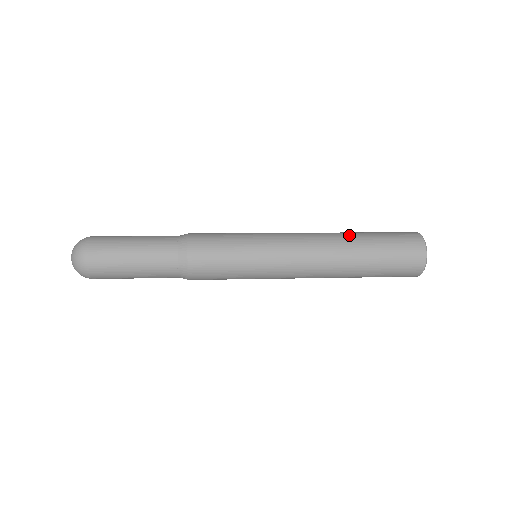
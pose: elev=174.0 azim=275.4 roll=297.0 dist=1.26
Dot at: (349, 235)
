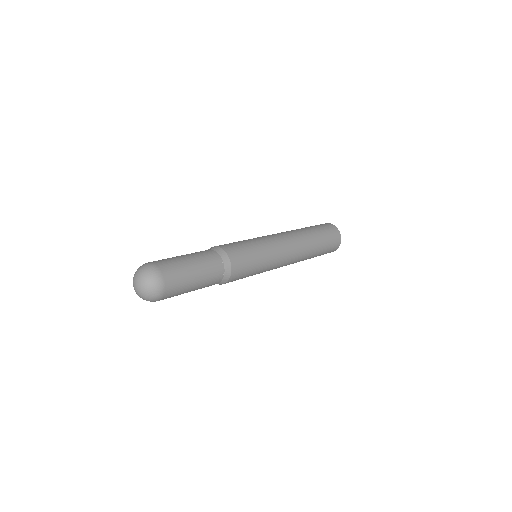
Dot at: (312, 244)
